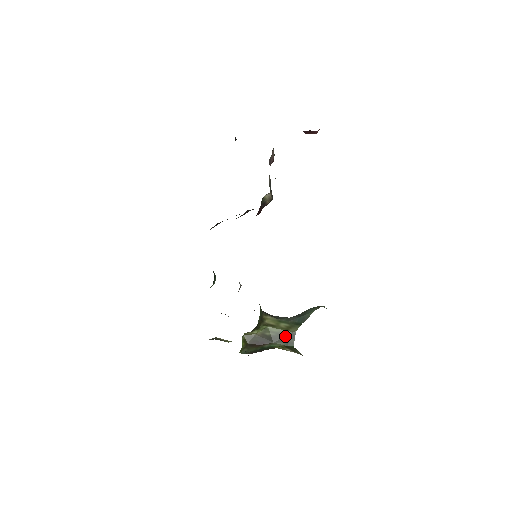
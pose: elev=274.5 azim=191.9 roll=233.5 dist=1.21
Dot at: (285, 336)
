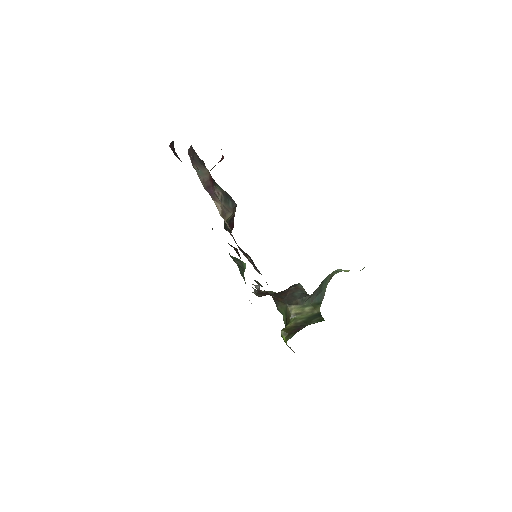
Dot at: (313, 317)
